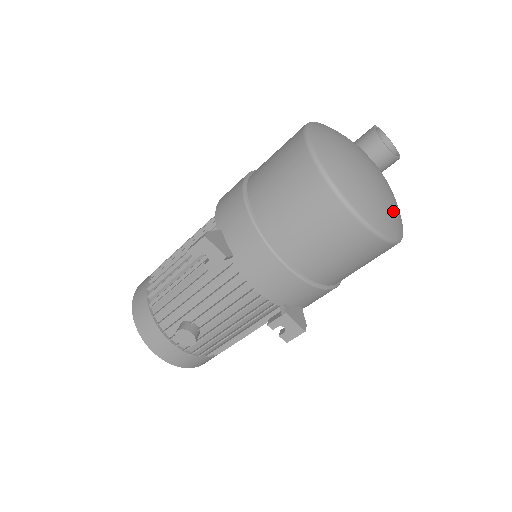
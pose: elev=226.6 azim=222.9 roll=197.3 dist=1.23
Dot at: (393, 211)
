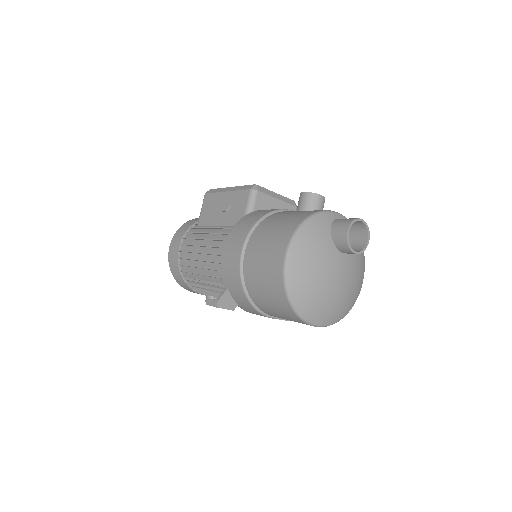
Dot at: (351, 295)
